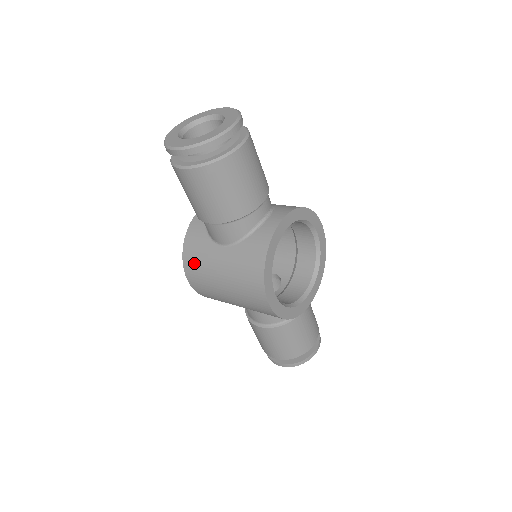
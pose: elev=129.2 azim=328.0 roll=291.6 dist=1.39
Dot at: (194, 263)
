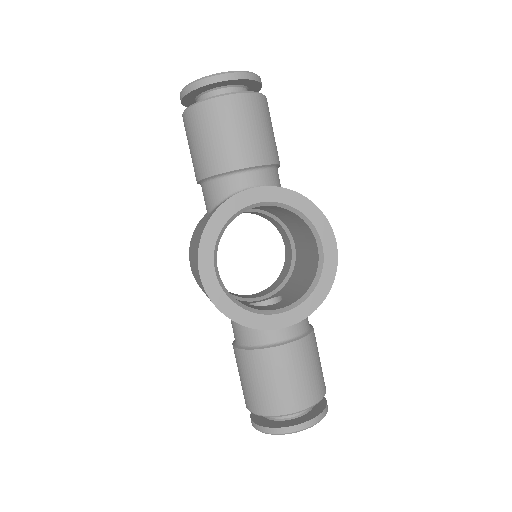
Dot at: (192, 238)
